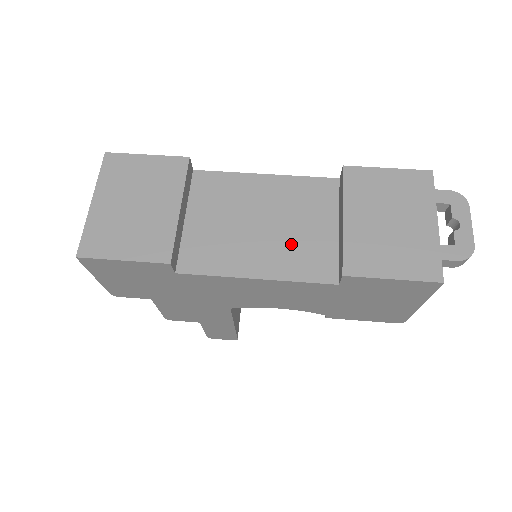
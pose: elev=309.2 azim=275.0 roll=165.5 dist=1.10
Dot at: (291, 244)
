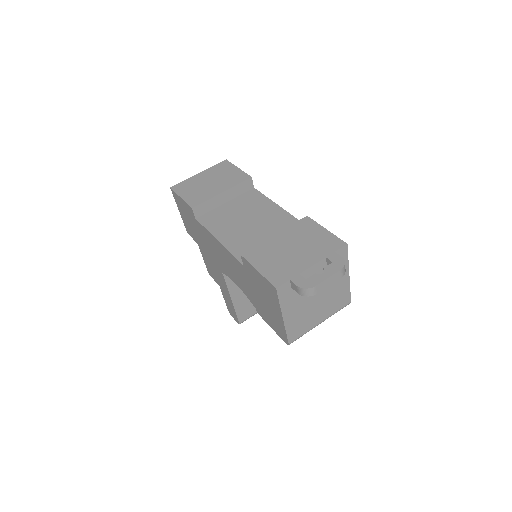
Dot at: (249, 238)
